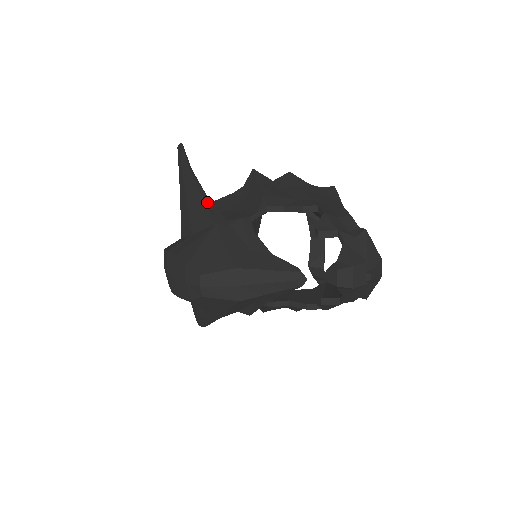
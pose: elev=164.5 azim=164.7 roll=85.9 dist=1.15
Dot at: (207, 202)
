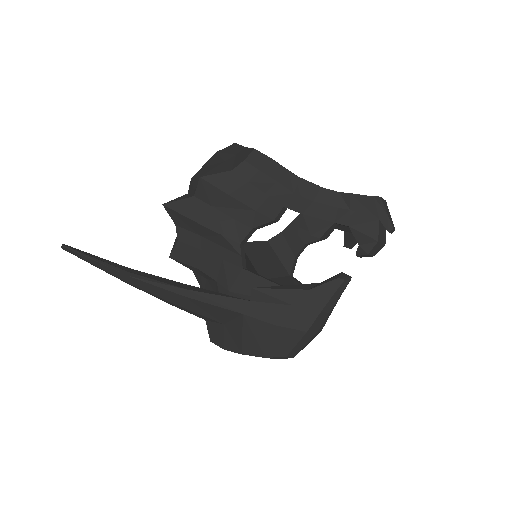
Dot at: (202, 299)
